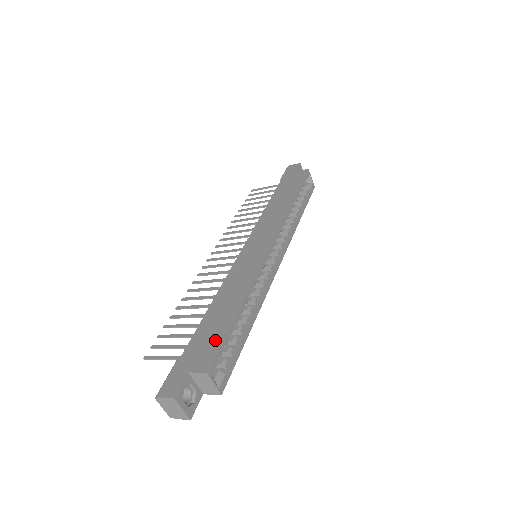
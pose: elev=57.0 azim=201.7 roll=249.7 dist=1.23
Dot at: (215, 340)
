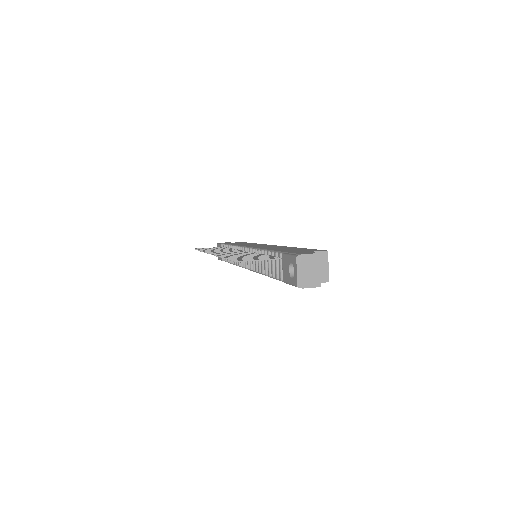
Dot at: (306, 249)
